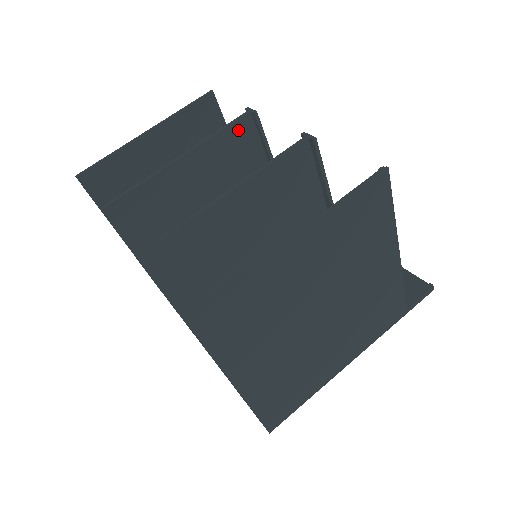
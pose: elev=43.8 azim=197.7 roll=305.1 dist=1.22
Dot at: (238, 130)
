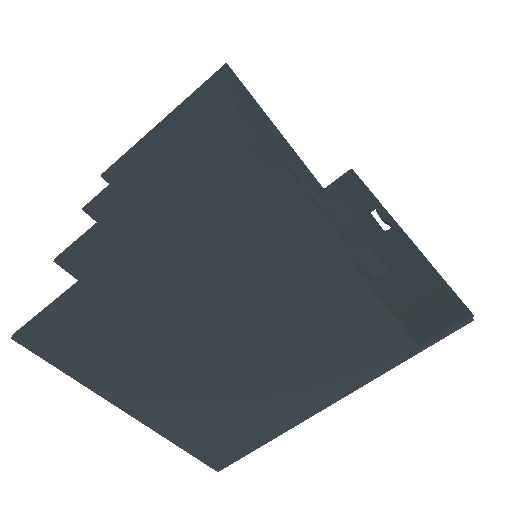
Dot at: (216, 108)
